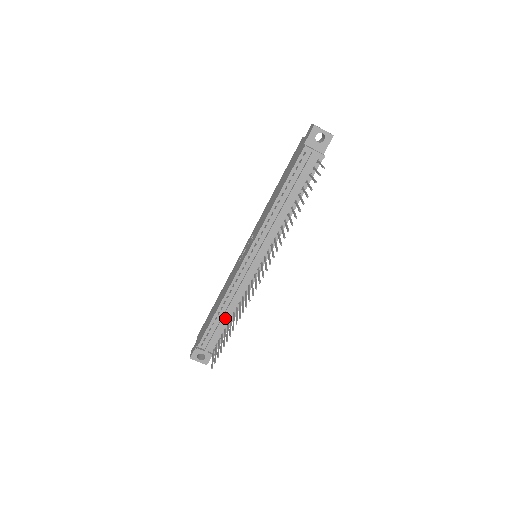
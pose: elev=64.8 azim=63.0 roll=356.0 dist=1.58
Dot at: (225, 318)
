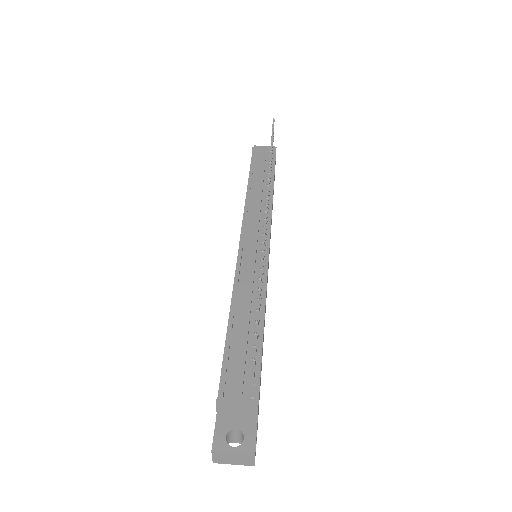
Dot at: (247, 325)
